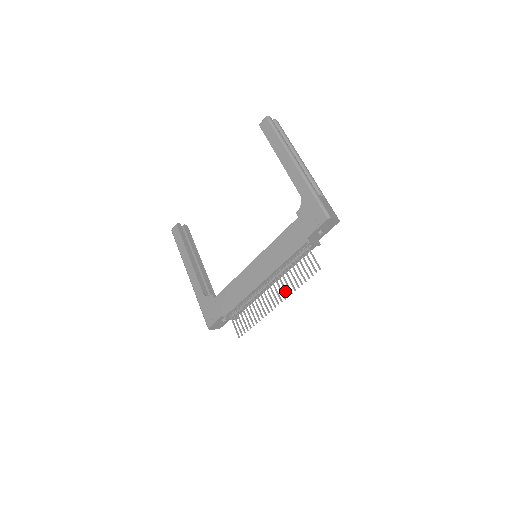
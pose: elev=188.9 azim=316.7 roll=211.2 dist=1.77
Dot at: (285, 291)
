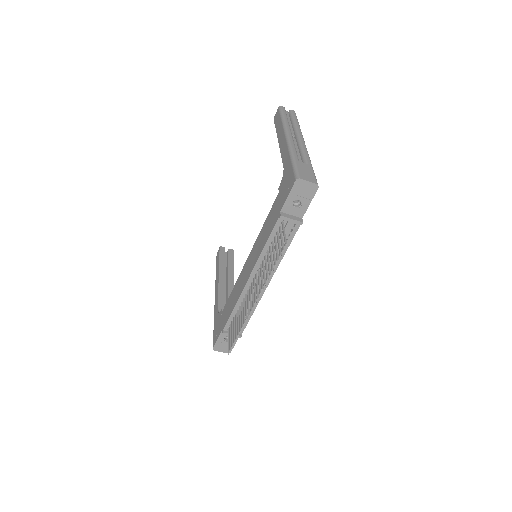
Dot at: (261, 284)
